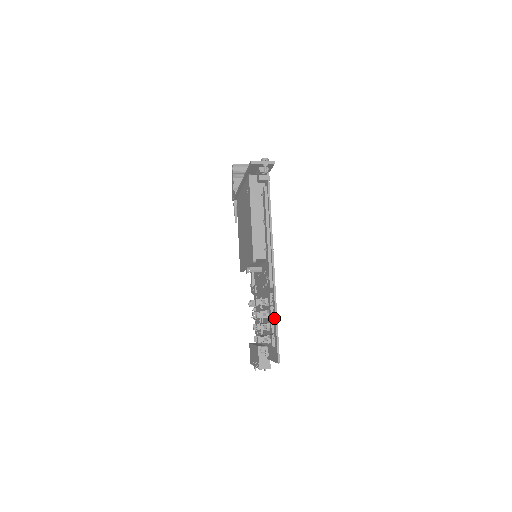
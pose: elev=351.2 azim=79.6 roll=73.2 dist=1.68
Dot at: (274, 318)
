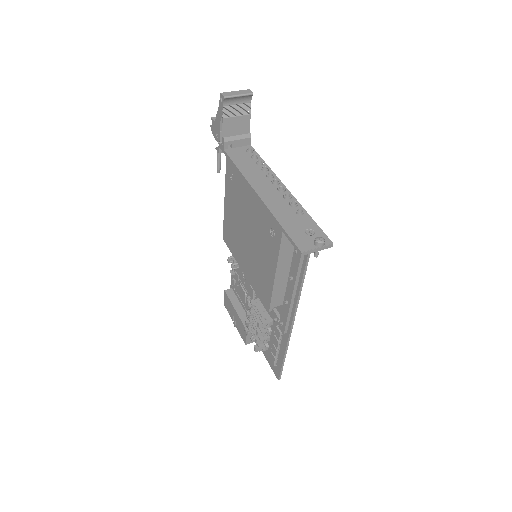
Dot at: (281, 353)
